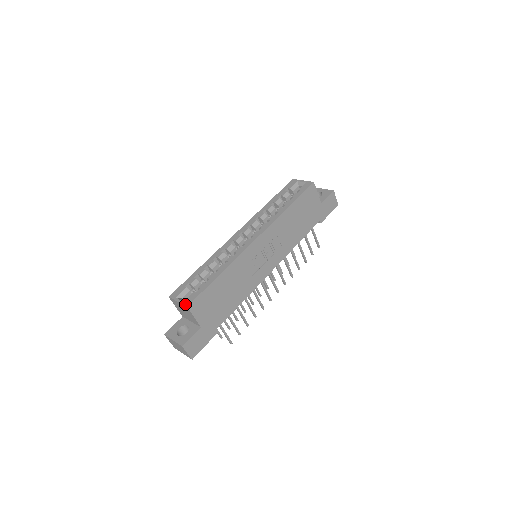
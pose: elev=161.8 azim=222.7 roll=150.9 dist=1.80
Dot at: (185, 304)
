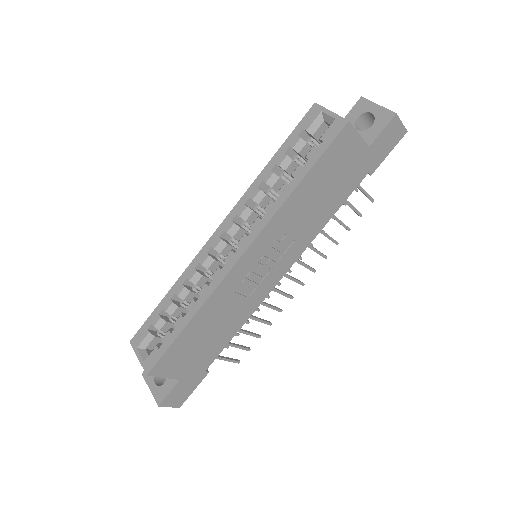
Dot at: (145, 369)
